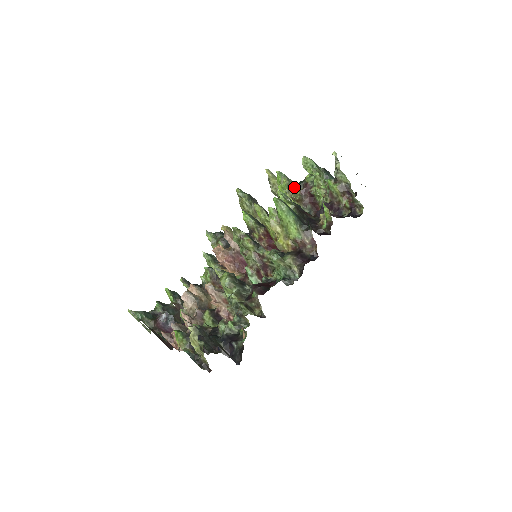
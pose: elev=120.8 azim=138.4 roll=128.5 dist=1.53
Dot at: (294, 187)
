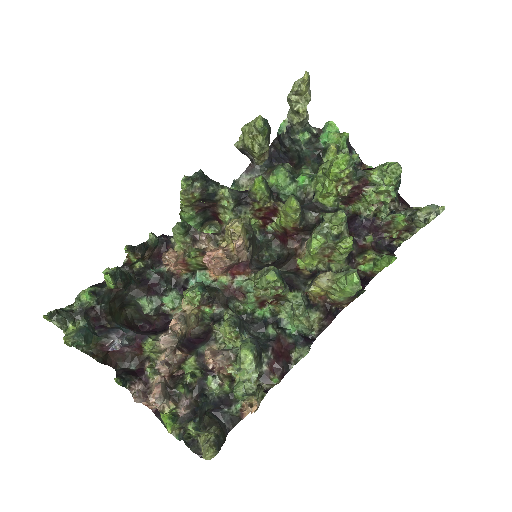
Dot at: (350, 180)
